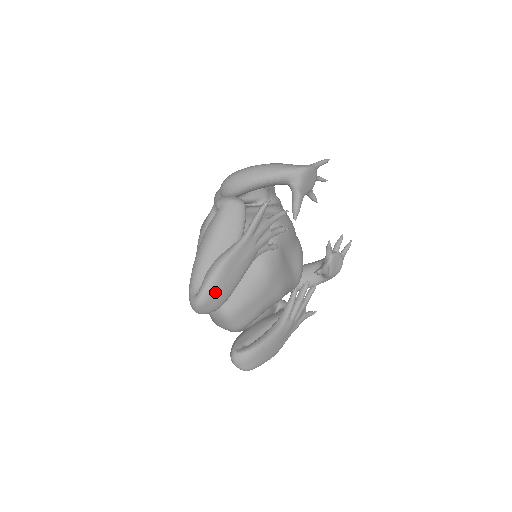
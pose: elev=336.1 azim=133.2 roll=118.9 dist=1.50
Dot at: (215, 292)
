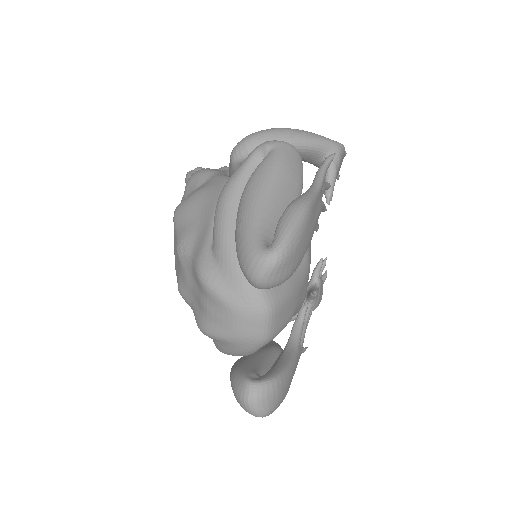
Dot at: (297, 246)
